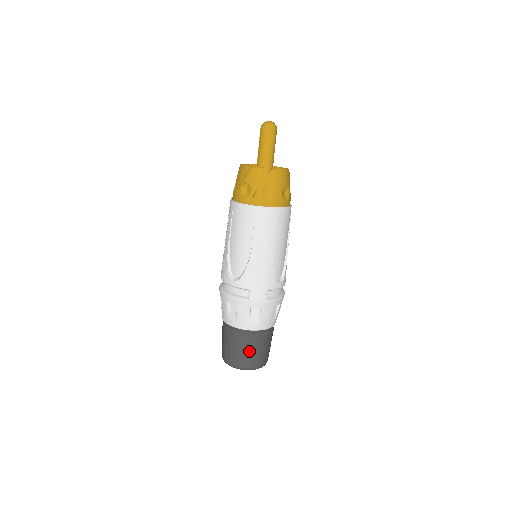
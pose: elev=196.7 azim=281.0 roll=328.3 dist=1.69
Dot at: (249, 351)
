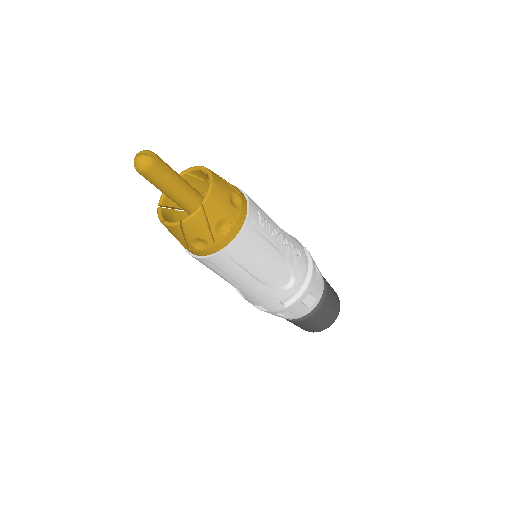
Dot at: (306, 326)
